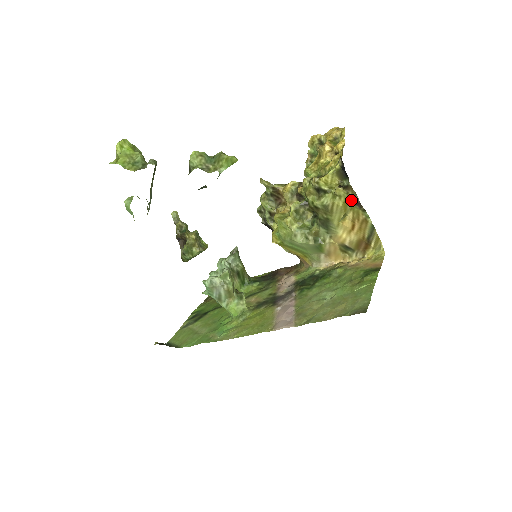
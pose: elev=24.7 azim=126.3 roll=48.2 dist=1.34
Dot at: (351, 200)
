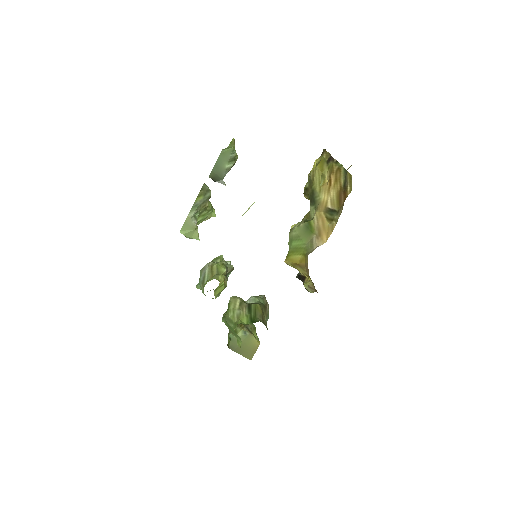
Dot at: (327, 161)
